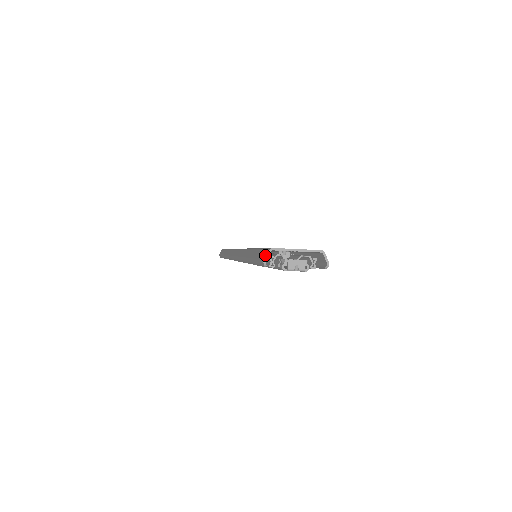
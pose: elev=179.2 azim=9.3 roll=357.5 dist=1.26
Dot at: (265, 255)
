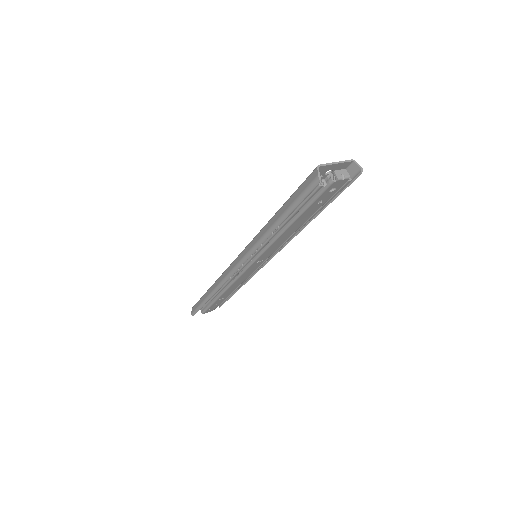
Dot at: (315, 173)
